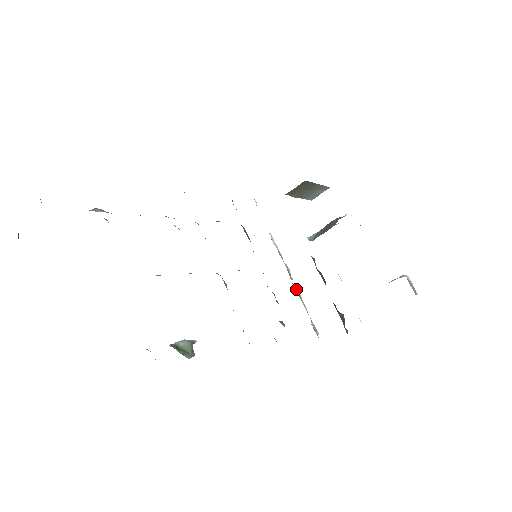
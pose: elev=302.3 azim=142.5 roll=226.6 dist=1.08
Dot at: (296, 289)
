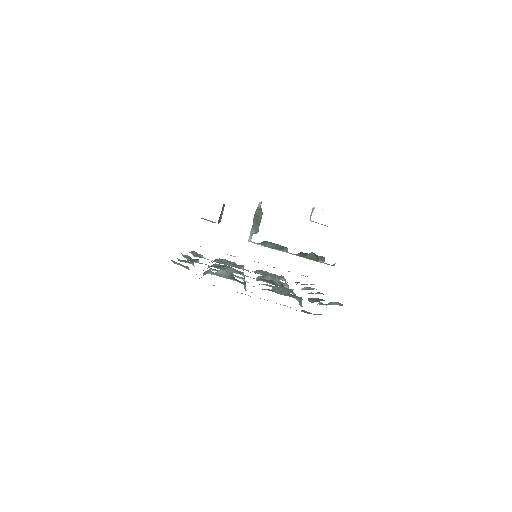
Dot at: occluded
